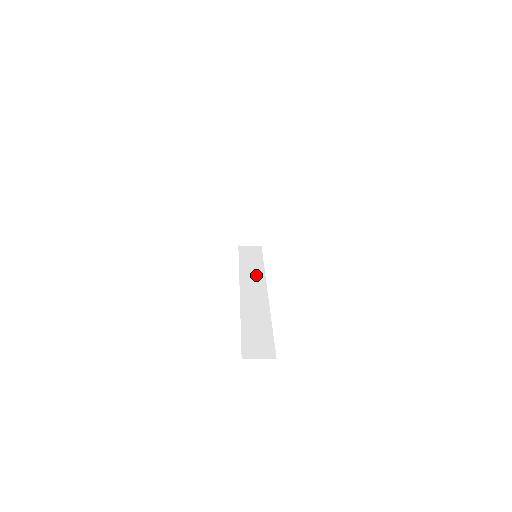
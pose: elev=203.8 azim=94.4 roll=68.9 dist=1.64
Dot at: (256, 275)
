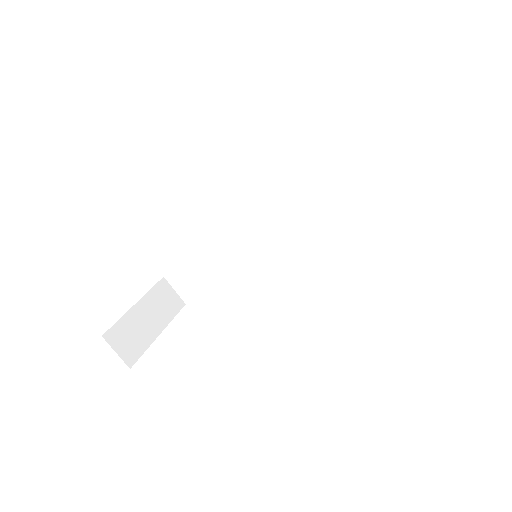
Dot at: occluded
